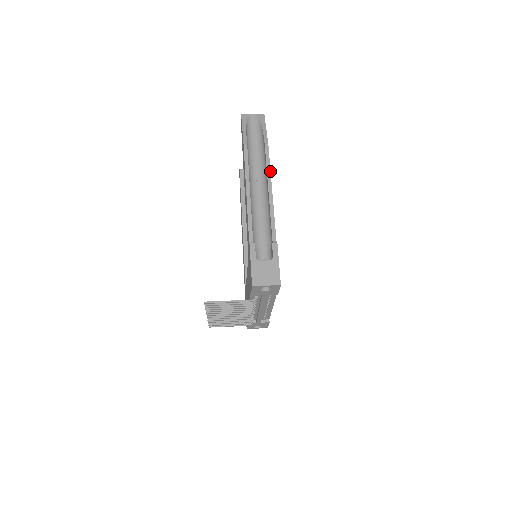
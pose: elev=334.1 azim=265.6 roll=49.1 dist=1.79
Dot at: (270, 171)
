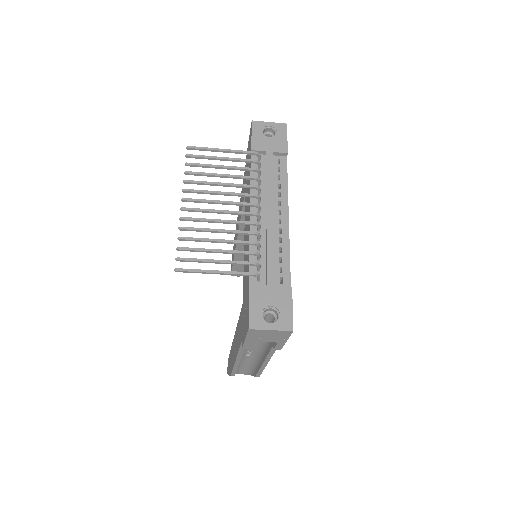
Dot at: occluded
